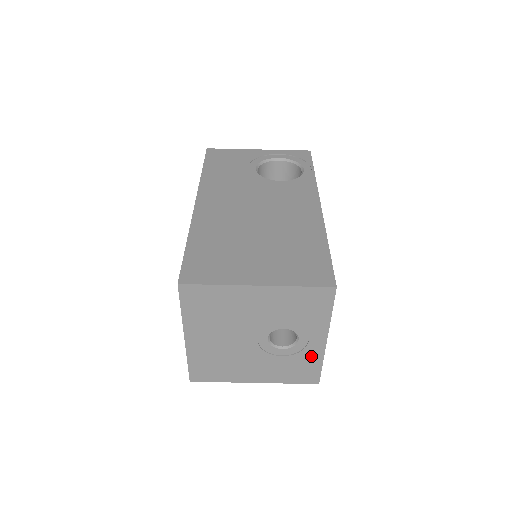
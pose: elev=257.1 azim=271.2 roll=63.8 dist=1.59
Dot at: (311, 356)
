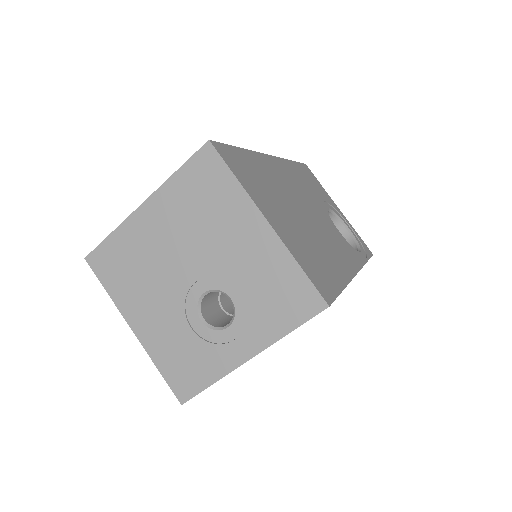
Dot at: (215, 361)
